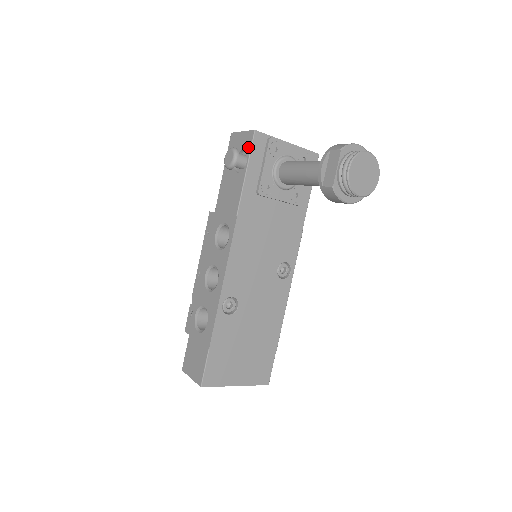
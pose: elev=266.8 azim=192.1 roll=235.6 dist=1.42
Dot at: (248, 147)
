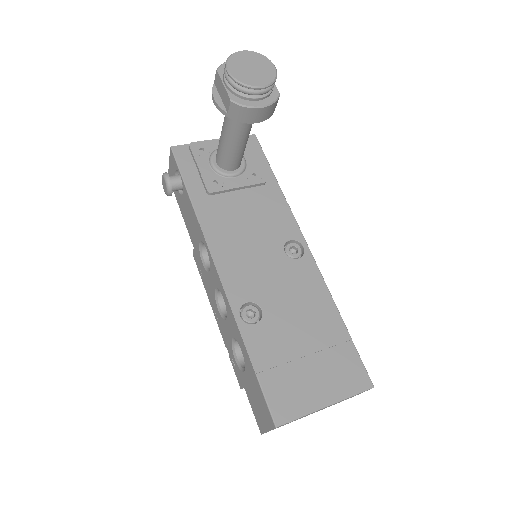
Dot at: (175, 164)
